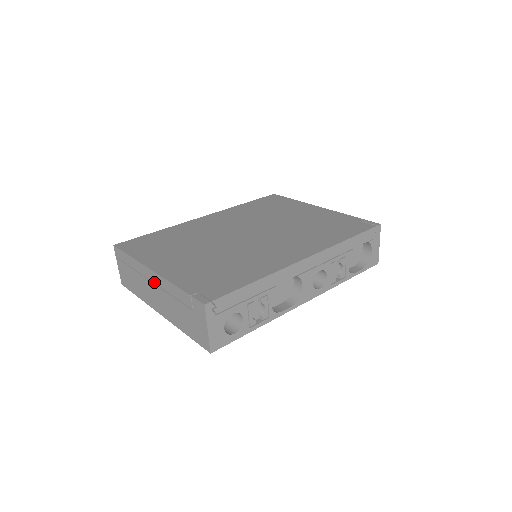
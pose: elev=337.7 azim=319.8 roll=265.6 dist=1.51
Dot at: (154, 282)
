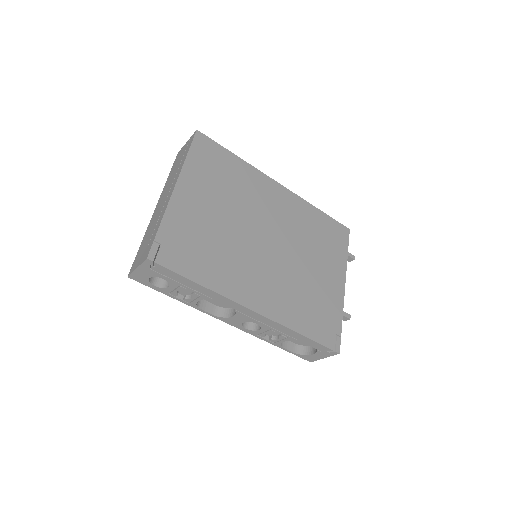
Dot at: (169, 193)
